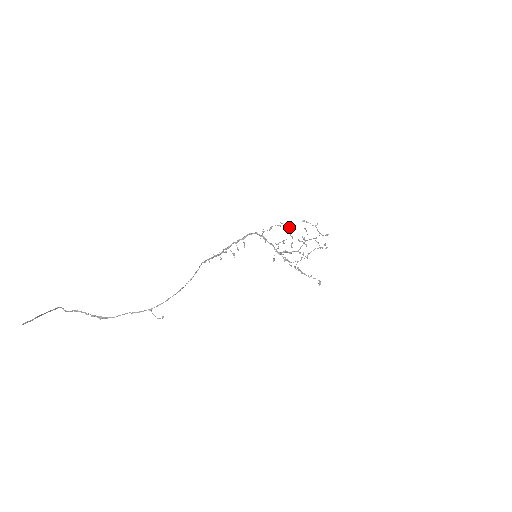
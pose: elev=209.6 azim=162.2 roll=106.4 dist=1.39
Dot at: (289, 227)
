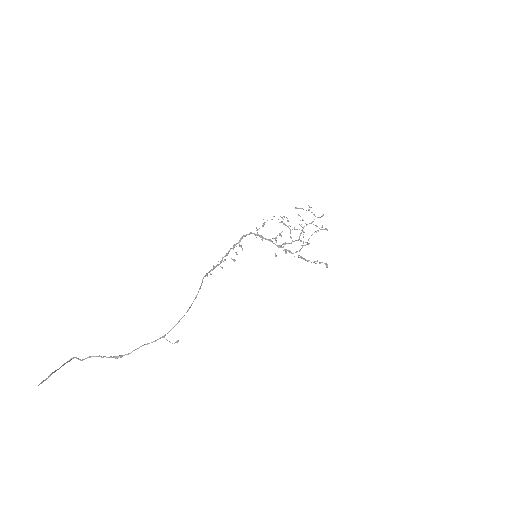
Dot at: (282, 218)
